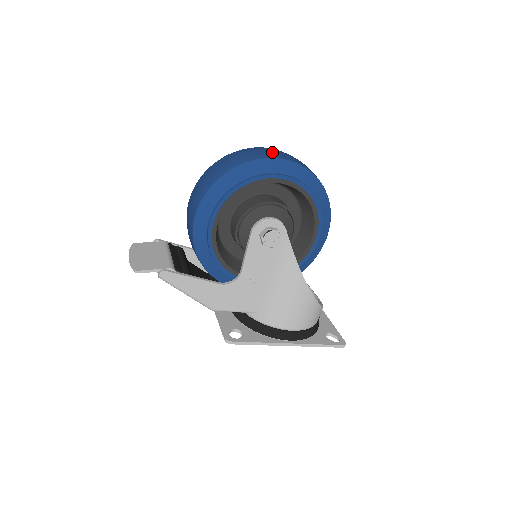
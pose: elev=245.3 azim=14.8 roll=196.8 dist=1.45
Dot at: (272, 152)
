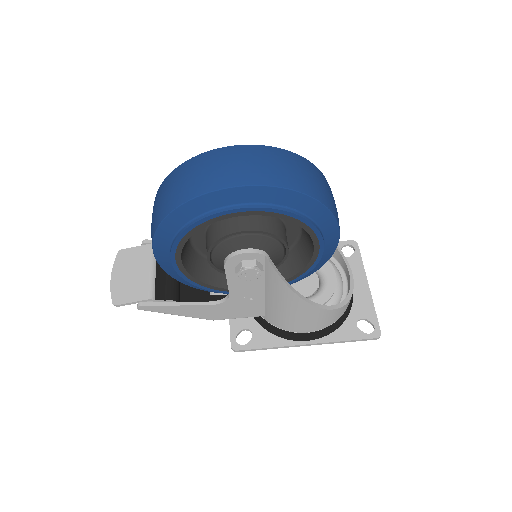
Dot at: (229, 168)
